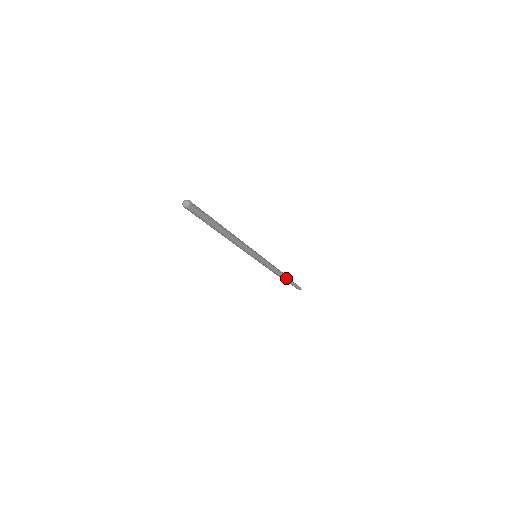
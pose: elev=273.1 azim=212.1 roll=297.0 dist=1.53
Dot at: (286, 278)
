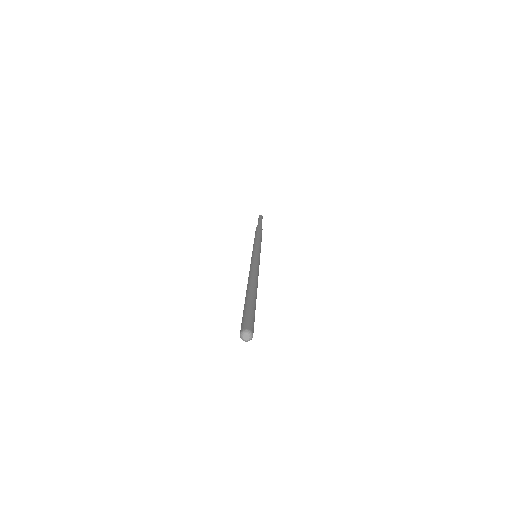
Dot at: occluded
